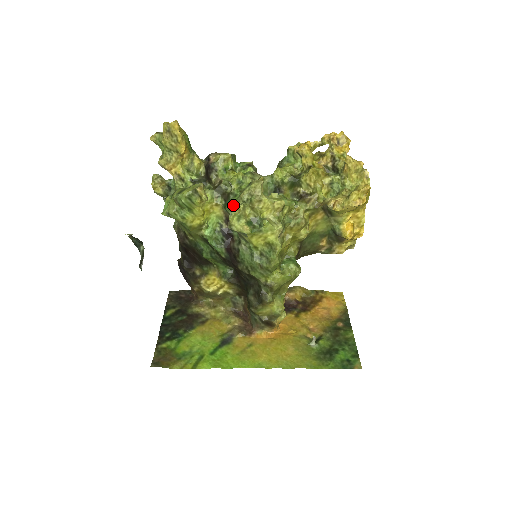
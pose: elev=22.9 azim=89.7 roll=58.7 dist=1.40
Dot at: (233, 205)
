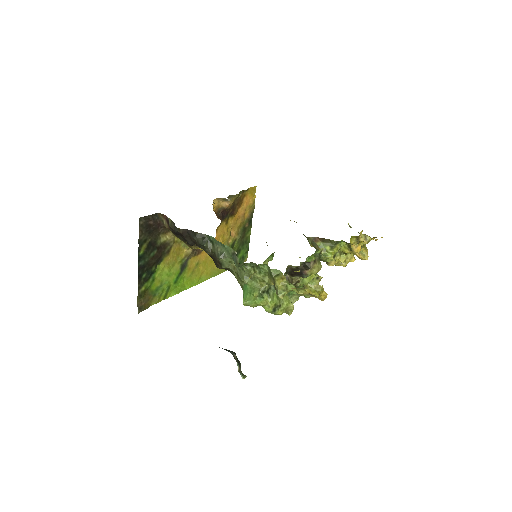
Dot at: (292, 296)
